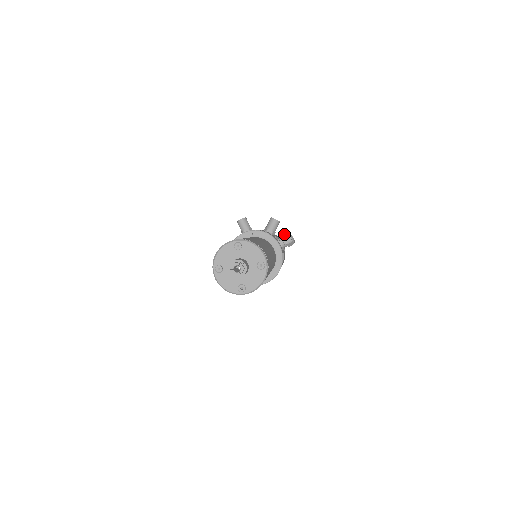
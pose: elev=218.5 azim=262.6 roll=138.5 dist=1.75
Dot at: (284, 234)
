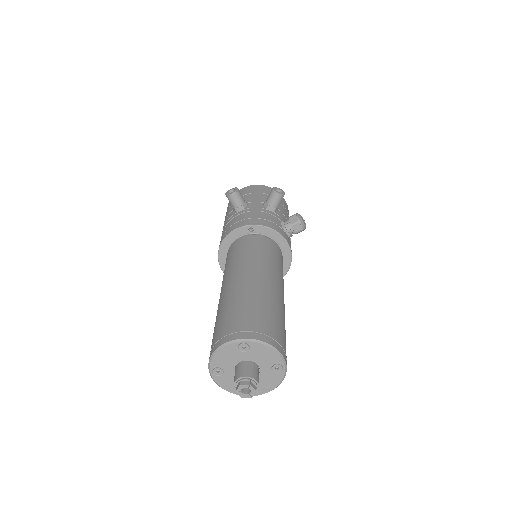
Dot at: (292, 220)
